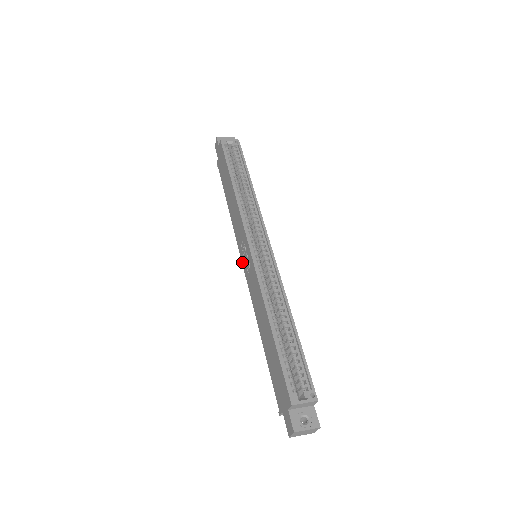
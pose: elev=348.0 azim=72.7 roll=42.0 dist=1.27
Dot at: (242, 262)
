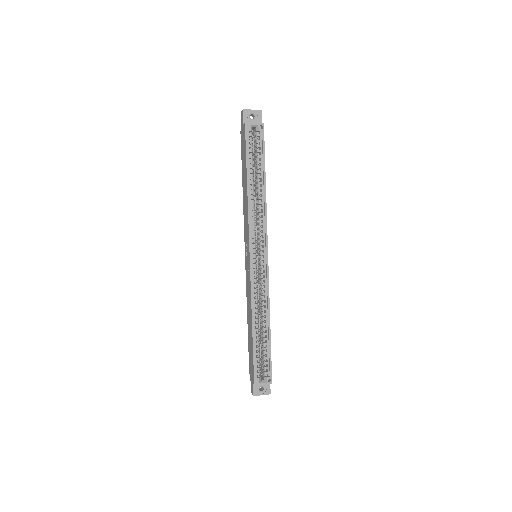
Dot at: (245, 253)
